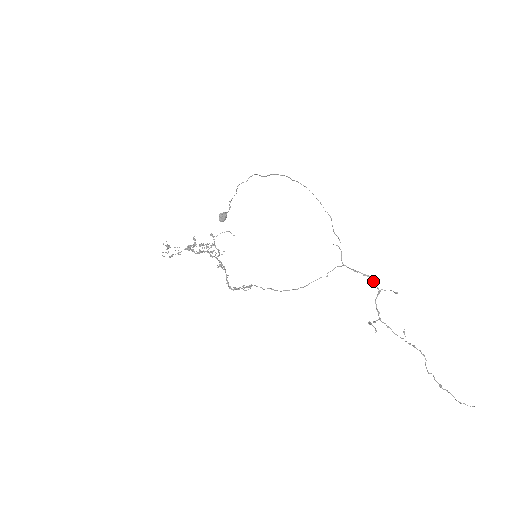
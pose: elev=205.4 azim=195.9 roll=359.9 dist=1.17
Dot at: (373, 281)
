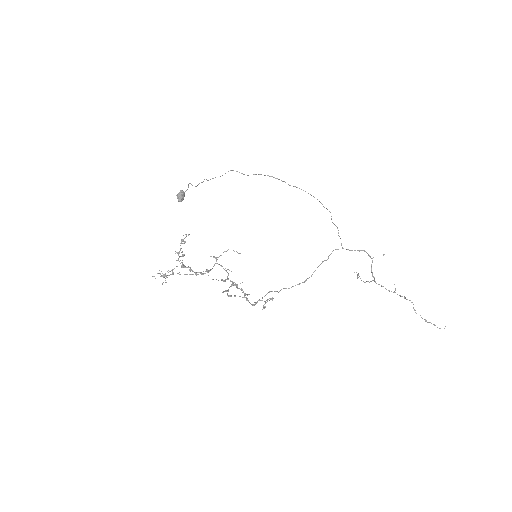
Dot at: (367, 253)
